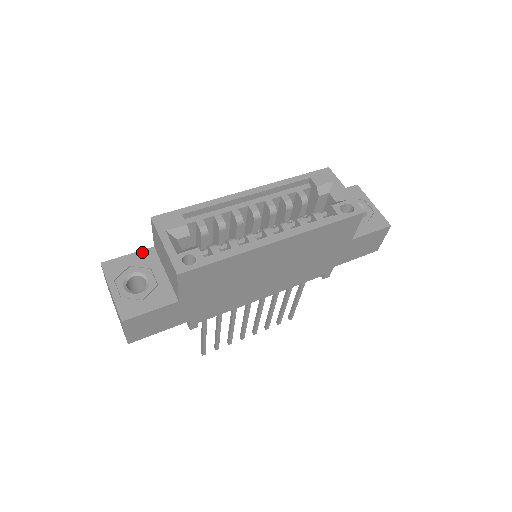
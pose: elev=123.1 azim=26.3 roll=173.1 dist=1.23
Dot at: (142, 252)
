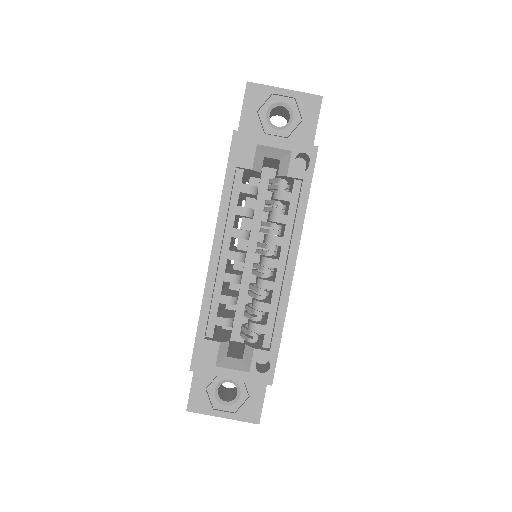
Dot at: occluded
